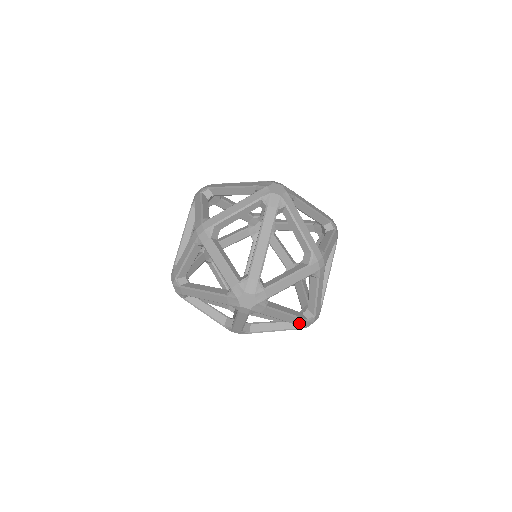
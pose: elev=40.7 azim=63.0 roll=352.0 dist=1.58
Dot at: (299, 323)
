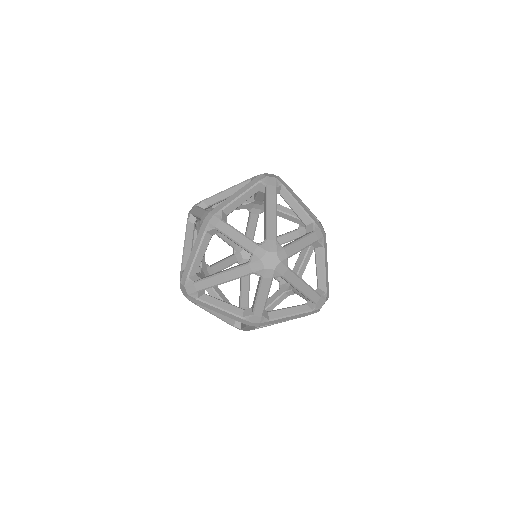
Dot at: (314, 299)
